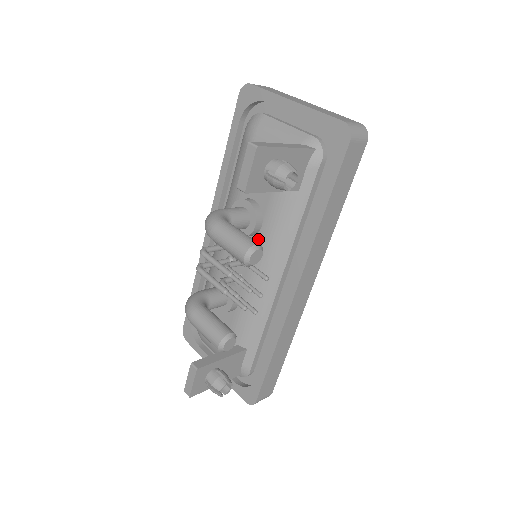
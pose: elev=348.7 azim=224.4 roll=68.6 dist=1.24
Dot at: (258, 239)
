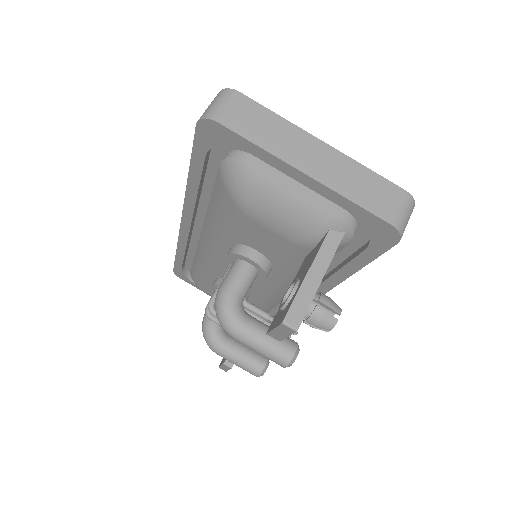
Dot at: occluded
